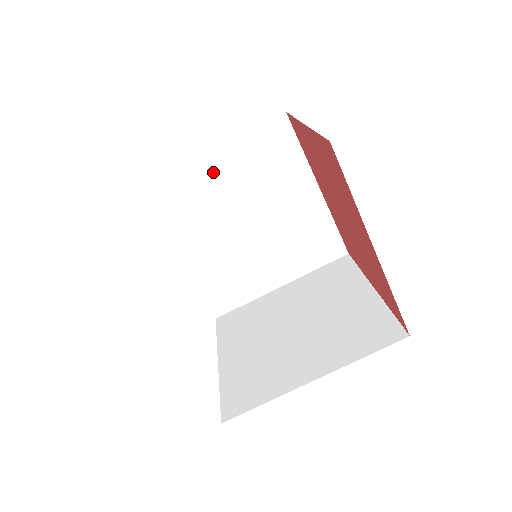
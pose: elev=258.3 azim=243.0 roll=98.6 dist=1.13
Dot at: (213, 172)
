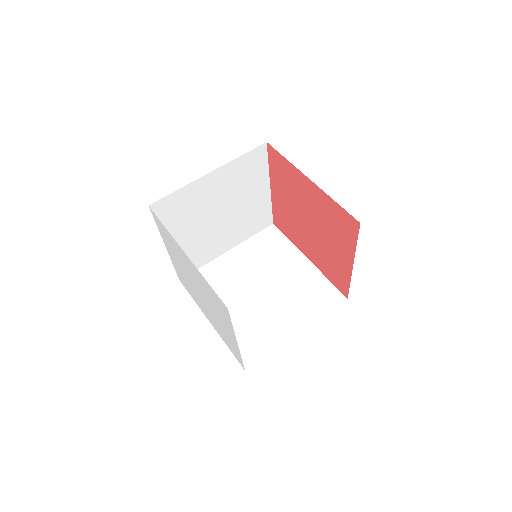
Dot at: (232, 261)
